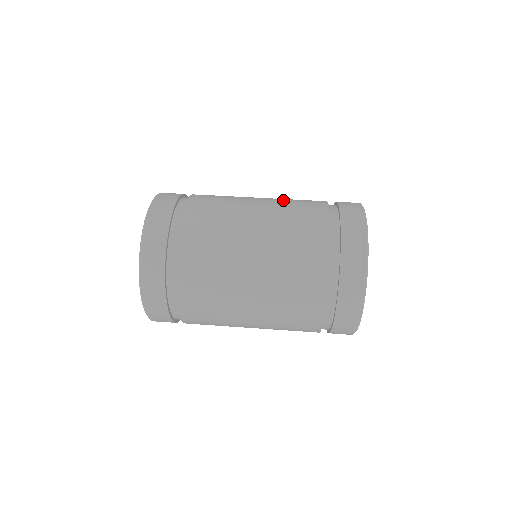
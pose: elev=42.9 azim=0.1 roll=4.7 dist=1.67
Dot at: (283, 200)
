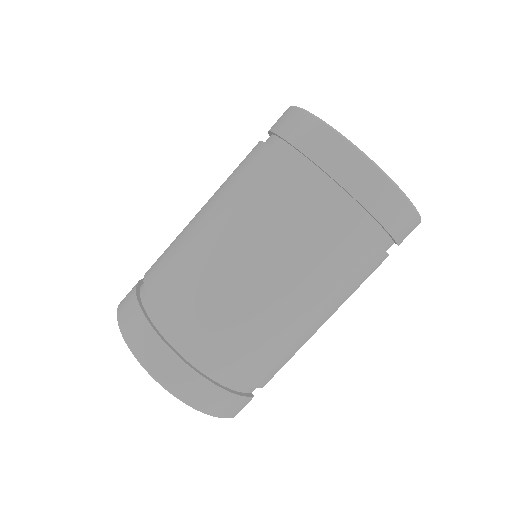
Dot at: occluded
